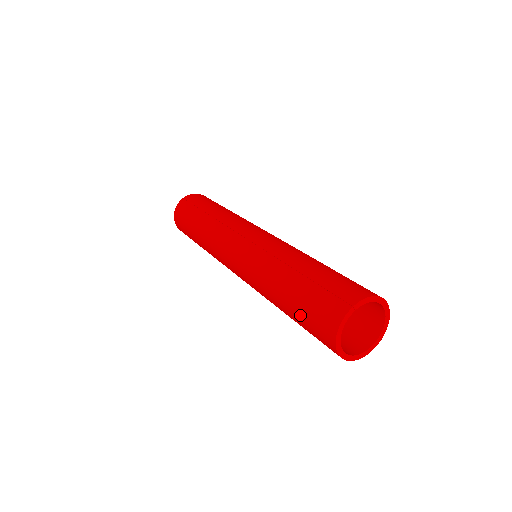
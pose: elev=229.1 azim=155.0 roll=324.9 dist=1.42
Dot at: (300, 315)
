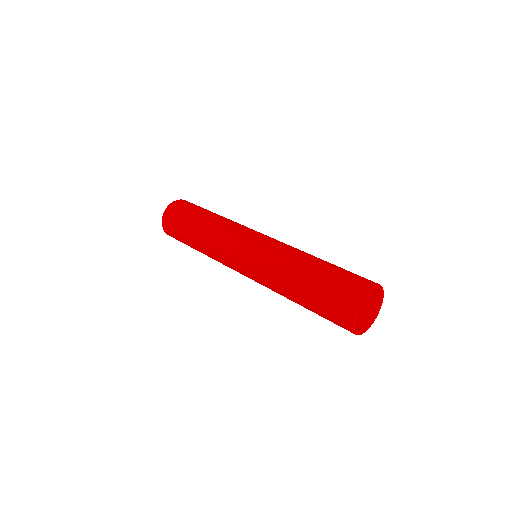
Dot at: (319, 315)
